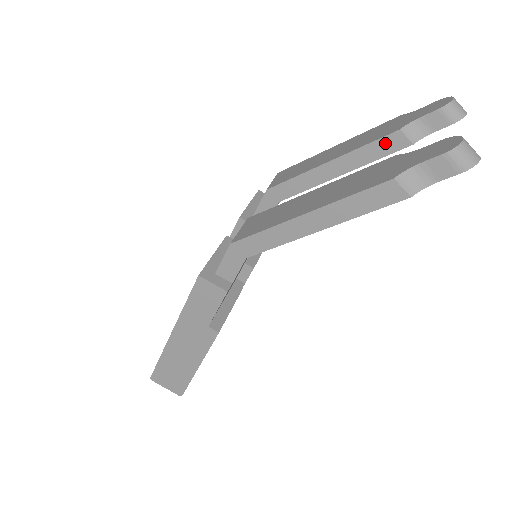
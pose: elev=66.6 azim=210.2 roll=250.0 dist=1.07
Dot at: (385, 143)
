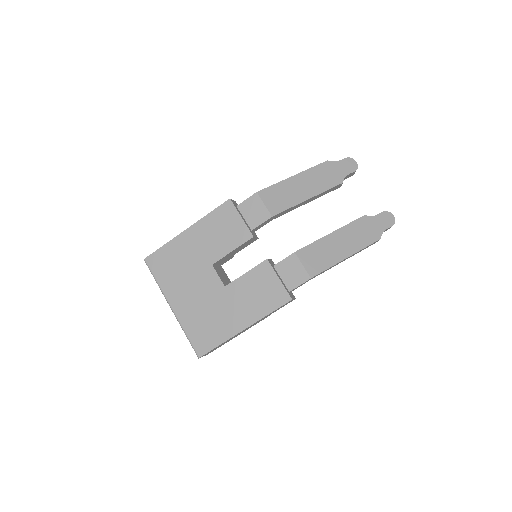
Dot at: (334, 188)
